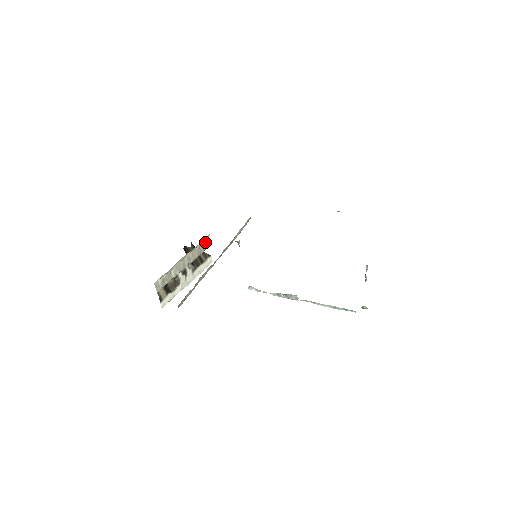
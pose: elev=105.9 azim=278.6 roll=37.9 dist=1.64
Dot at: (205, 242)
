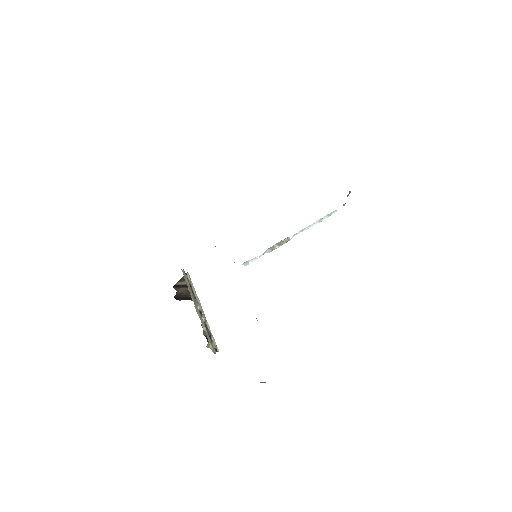
Dot at: (184, 276)
